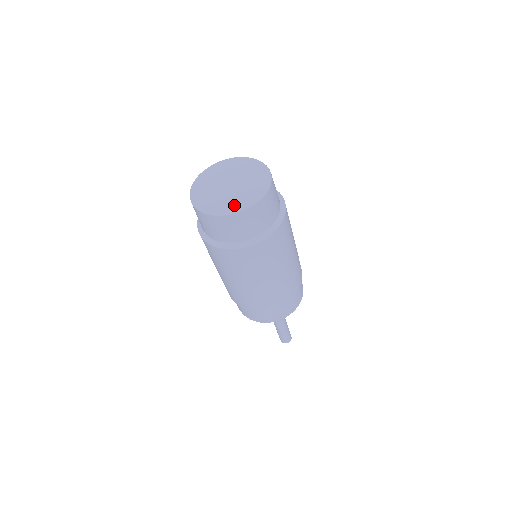
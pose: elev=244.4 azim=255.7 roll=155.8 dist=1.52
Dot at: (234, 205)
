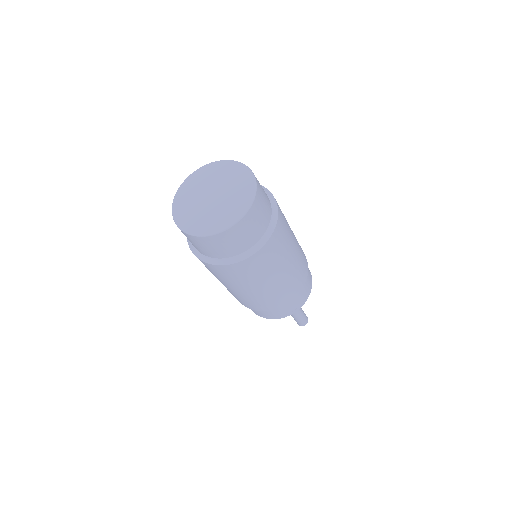
Dot at: (209, 225)
